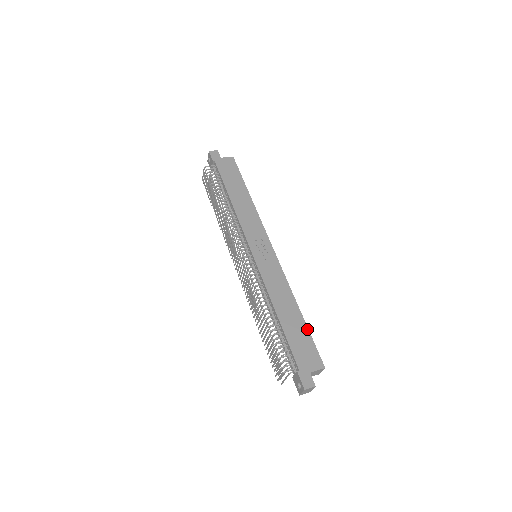
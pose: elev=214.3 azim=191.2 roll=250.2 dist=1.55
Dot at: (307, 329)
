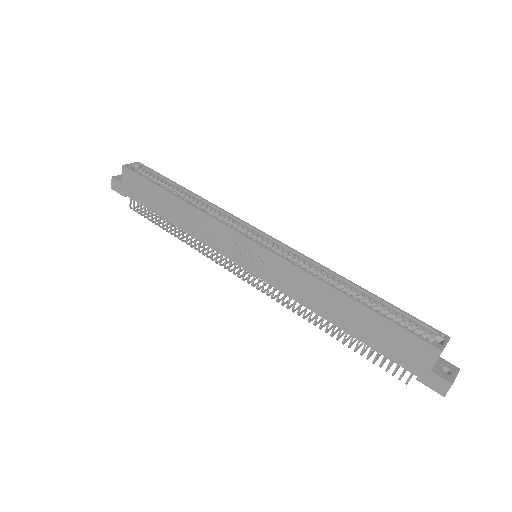
Dot at: (377, 315)
